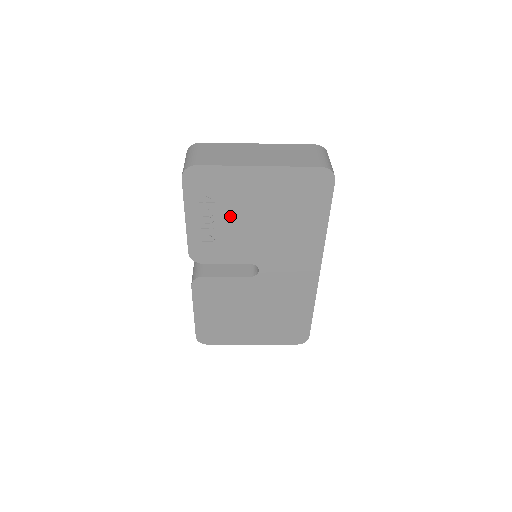
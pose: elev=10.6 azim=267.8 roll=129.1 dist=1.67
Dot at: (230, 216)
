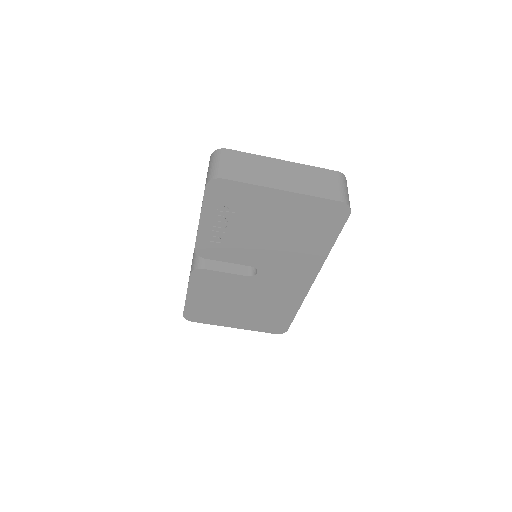
Dot at: (243, 225)
